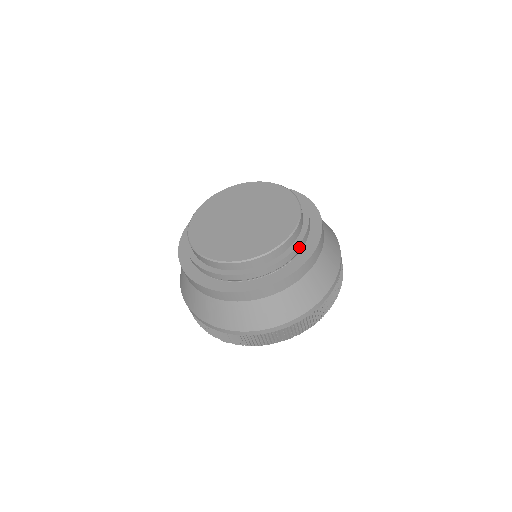
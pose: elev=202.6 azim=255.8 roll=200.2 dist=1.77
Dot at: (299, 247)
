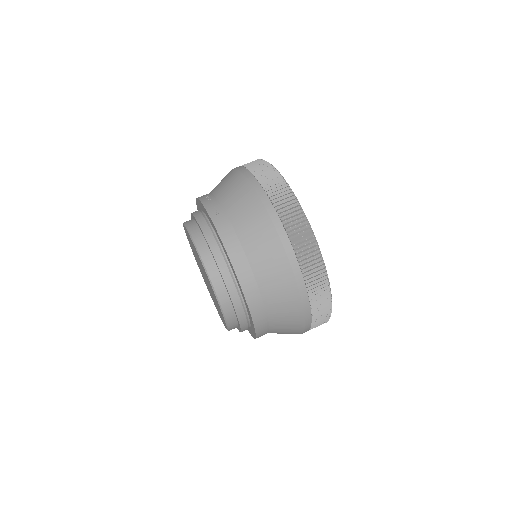
Dot at: (242, 321)
